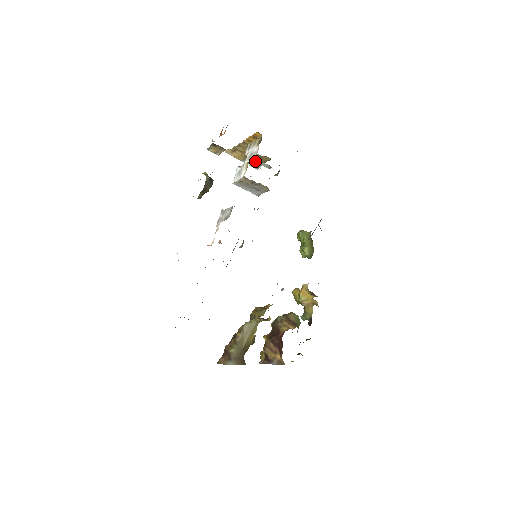
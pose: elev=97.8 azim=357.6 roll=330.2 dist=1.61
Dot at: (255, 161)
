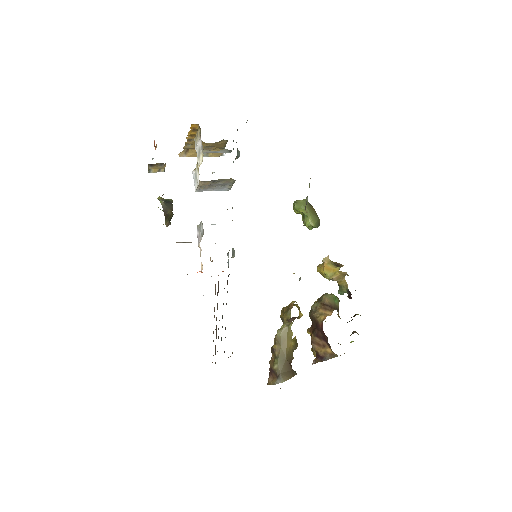
Dot at: (214, 150)
